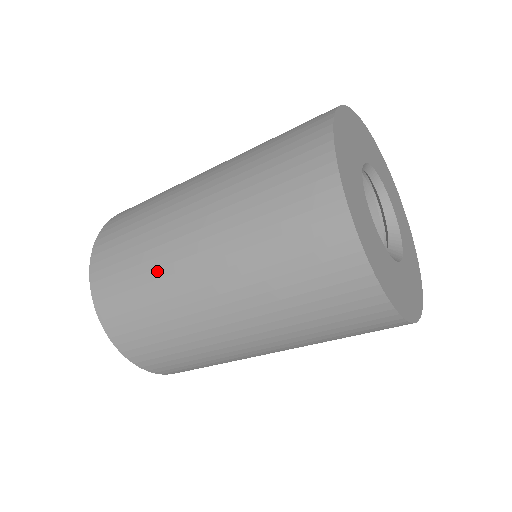
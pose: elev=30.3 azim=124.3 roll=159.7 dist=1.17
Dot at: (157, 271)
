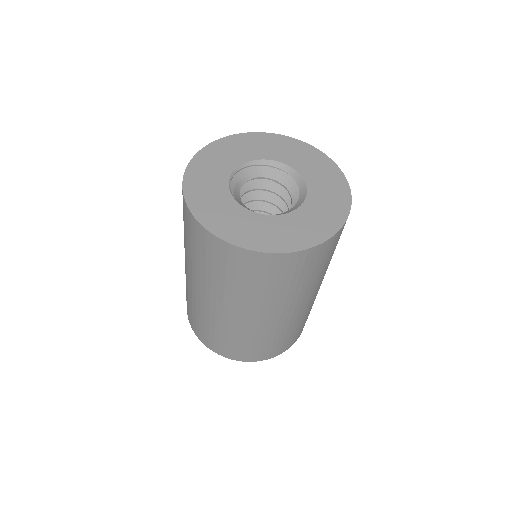
Dot at: occluded
